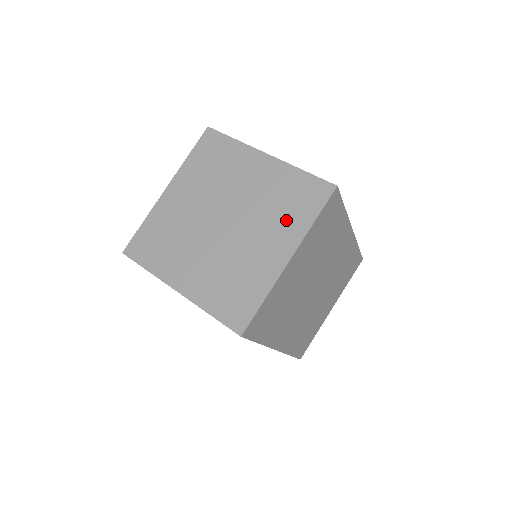
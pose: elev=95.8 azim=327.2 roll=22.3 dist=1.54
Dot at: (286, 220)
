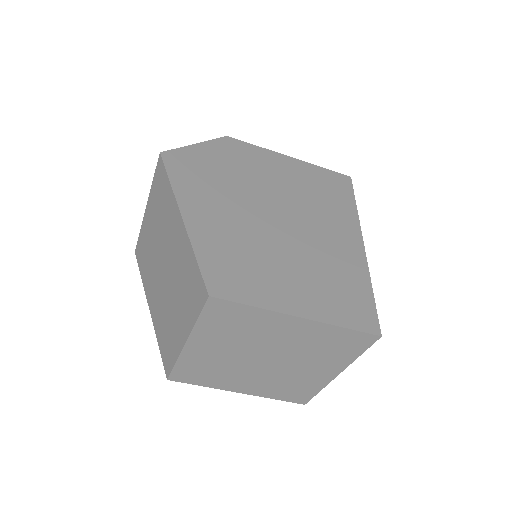
Dot at: (331, 357)
